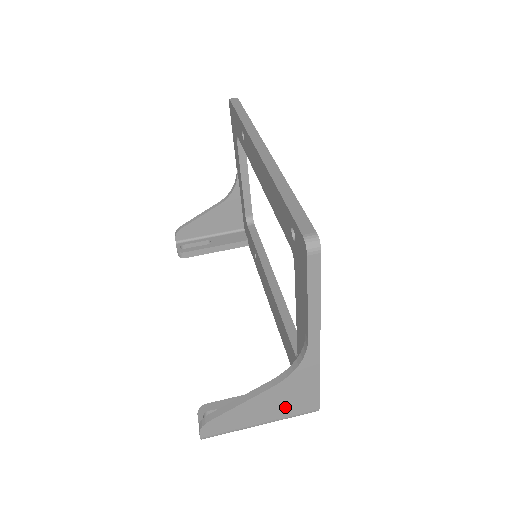
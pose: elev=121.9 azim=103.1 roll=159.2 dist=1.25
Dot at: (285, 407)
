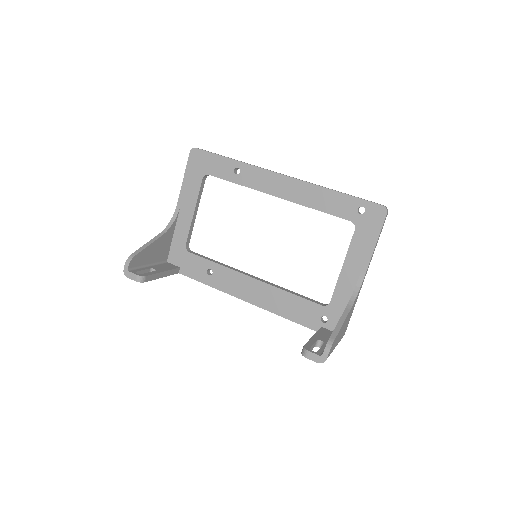
Dot at: occluded
